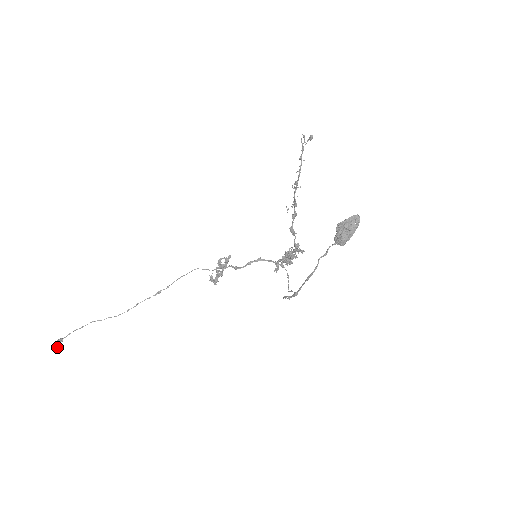
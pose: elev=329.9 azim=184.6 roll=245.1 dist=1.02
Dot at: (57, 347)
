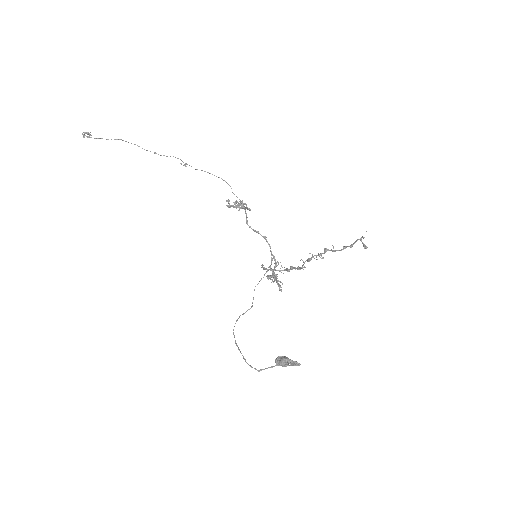
Dot at: (84, 137)
